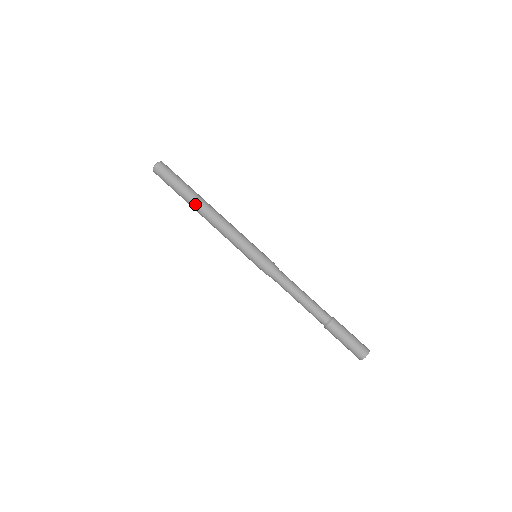
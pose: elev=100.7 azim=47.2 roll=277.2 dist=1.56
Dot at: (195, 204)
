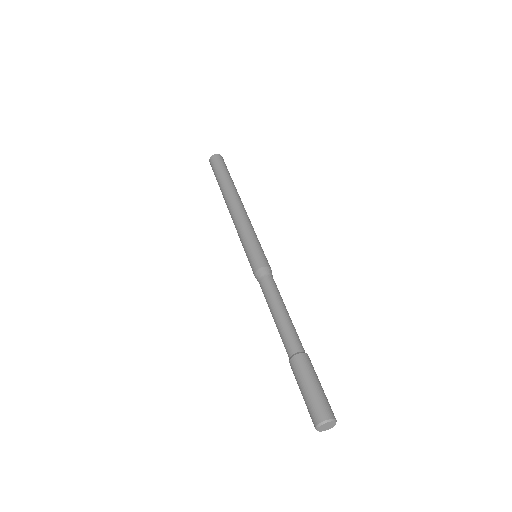
Dot at: (227, 190)
